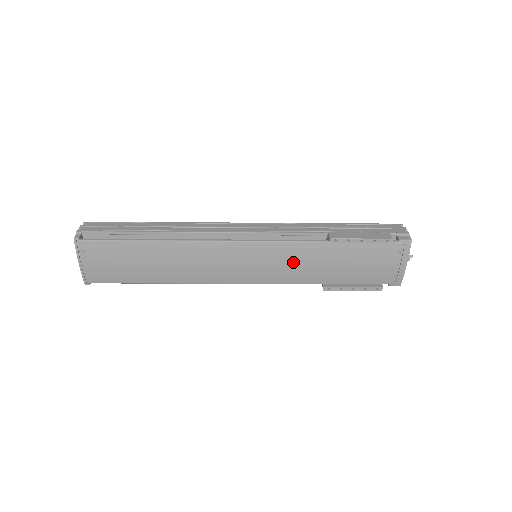
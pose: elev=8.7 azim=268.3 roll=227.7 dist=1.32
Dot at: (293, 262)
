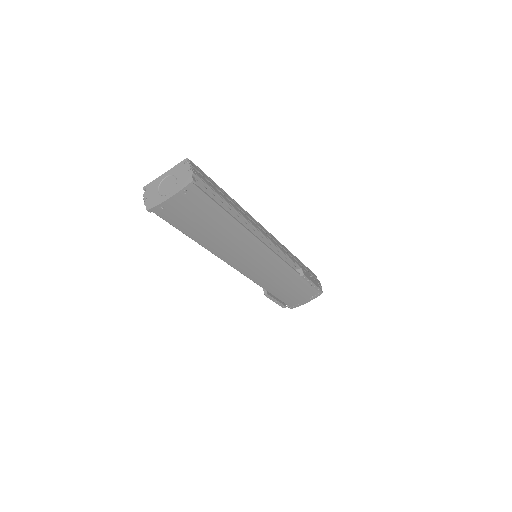
Dot at: (274, 275)
